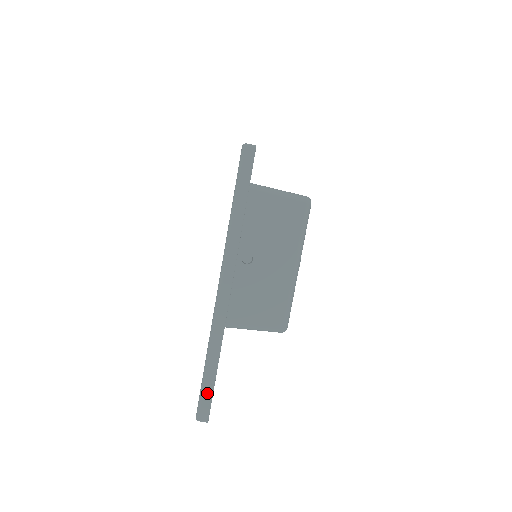
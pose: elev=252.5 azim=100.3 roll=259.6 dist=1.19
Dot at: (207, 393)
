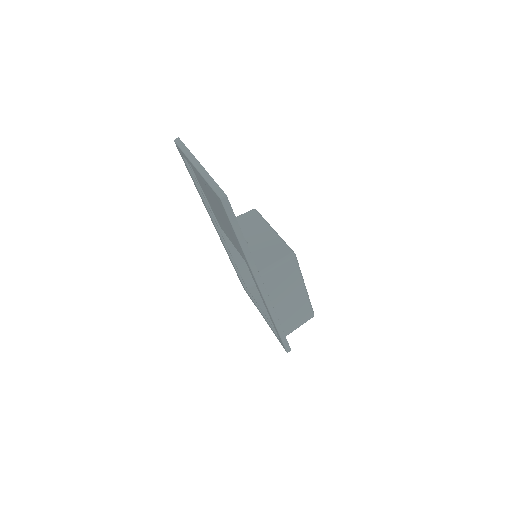
Dot at: (217, 189)
